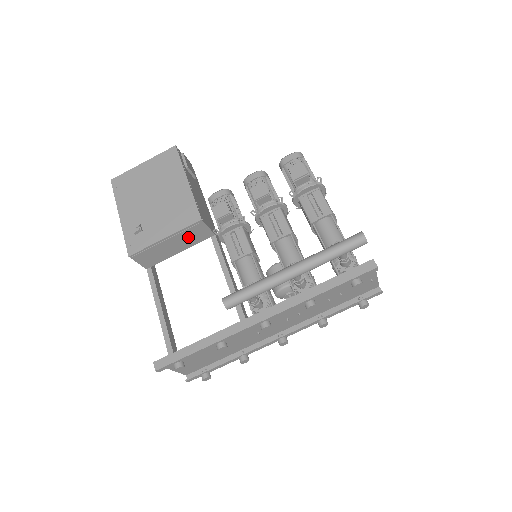
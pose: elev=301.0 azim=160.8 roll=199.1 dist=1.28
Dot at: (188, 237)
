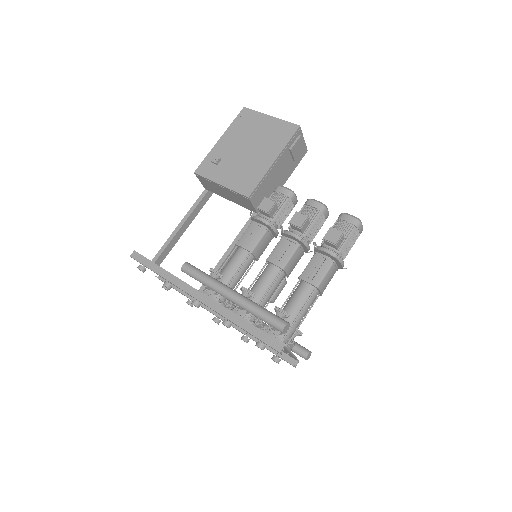
Dot at: (237, 198)
